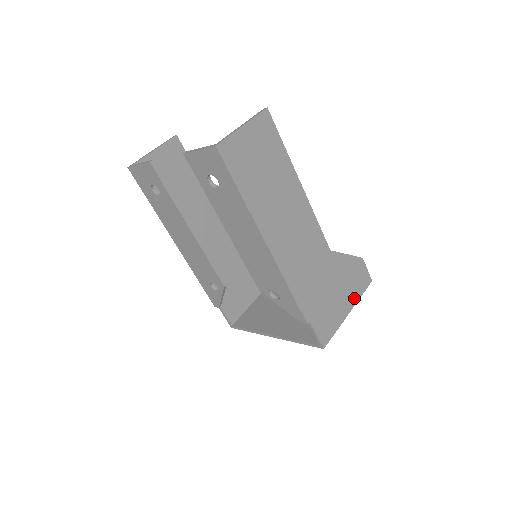
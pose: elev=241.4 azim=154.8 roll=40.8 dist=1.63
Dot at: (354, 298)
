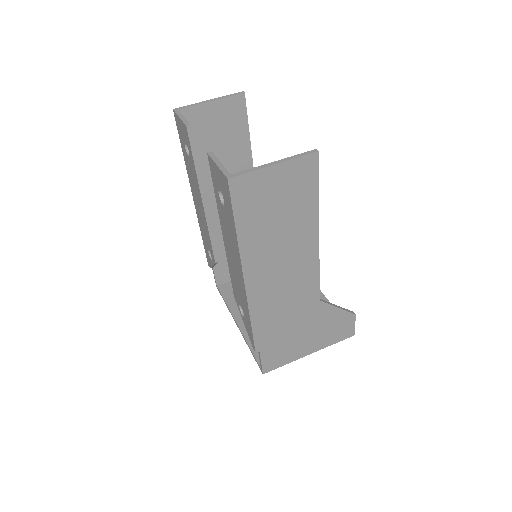
Dot at: (323, 344)
